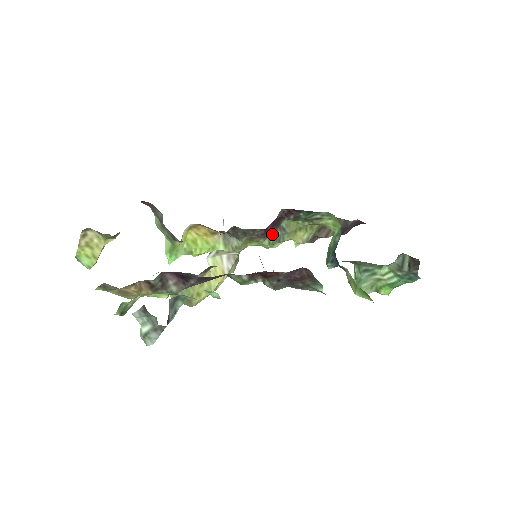
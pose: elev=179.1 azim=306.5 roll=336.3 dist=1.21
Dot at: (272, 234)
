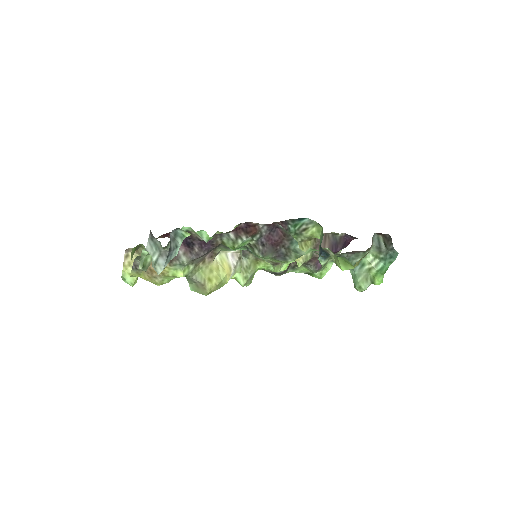
Dot at: occluded
